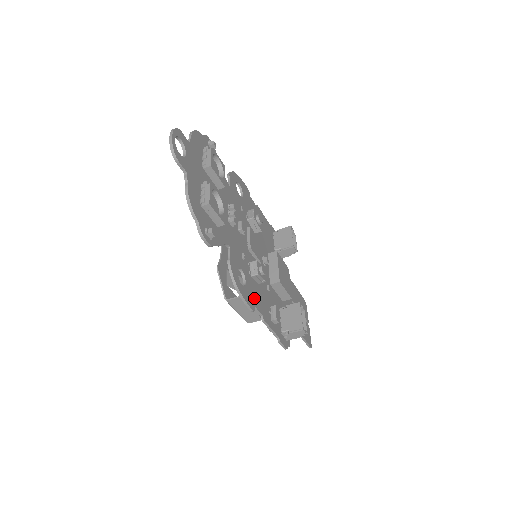
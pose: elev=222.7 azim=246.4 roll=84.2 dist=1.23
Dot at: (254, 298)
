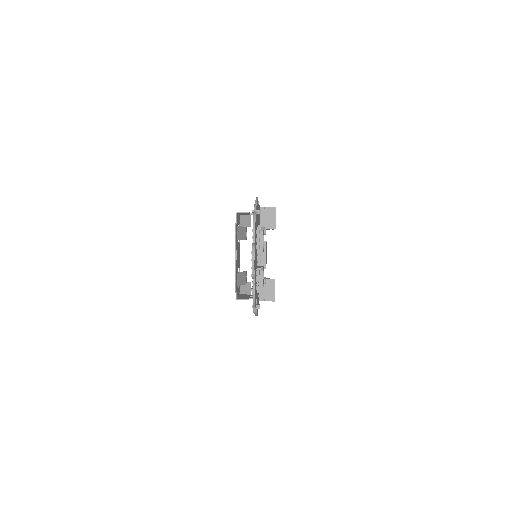
Dot at: occluded
